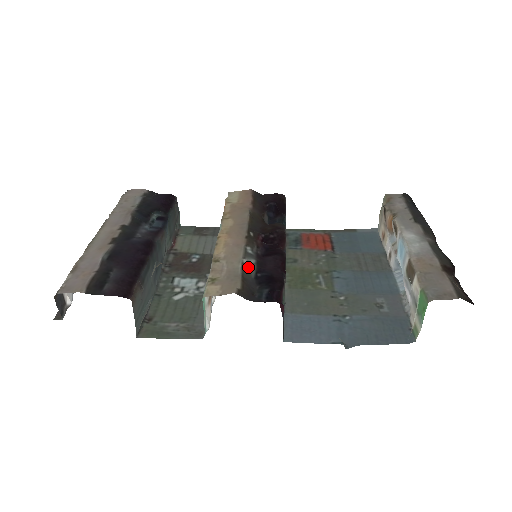
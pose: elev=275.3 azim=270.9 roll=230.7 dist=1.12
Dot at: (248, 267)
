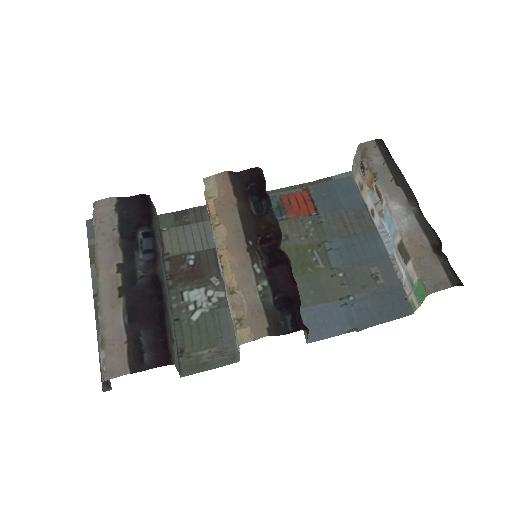
Dot at: (265, 295)
